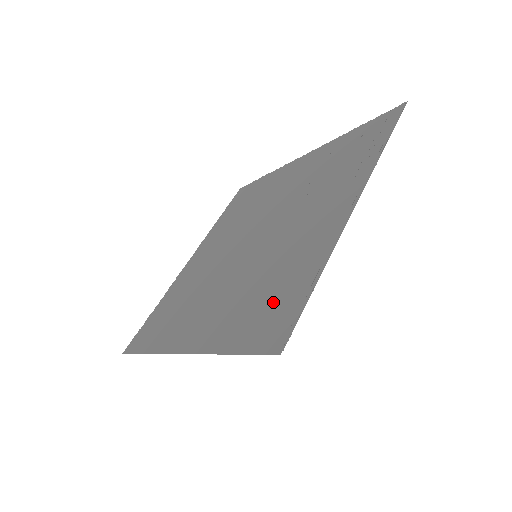
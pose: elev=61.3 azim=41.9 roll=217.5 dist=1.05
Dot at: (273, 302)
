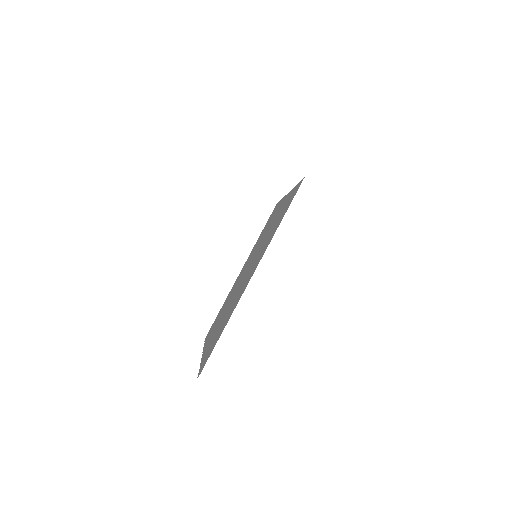
Dot at: occluded
